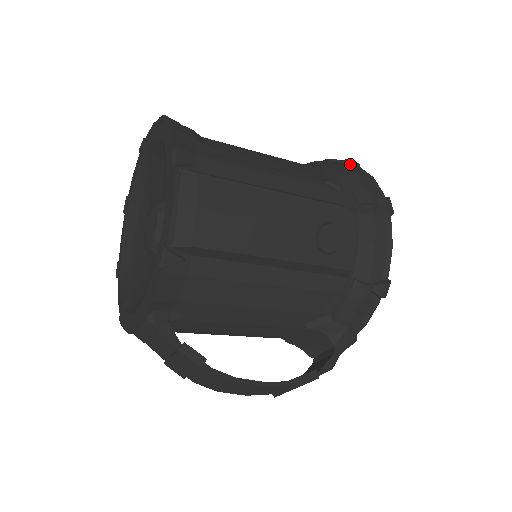
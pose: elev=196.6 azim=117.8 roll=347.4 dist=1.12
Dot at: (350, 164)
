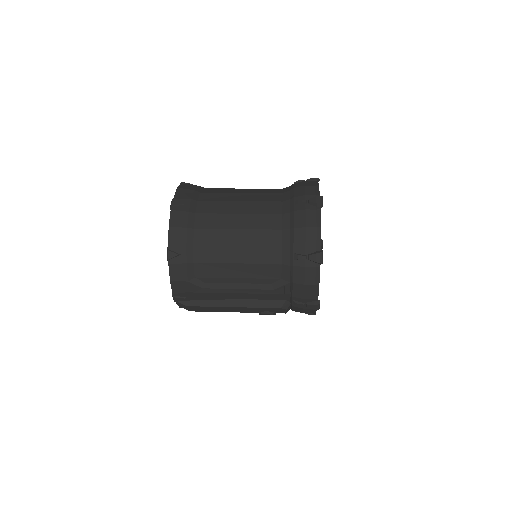
Dot at: (314, 262)
